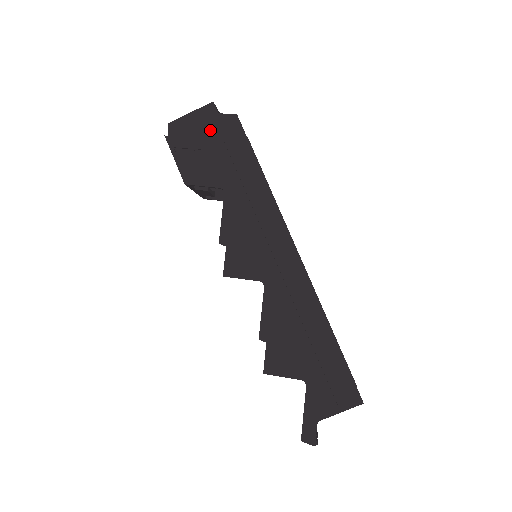
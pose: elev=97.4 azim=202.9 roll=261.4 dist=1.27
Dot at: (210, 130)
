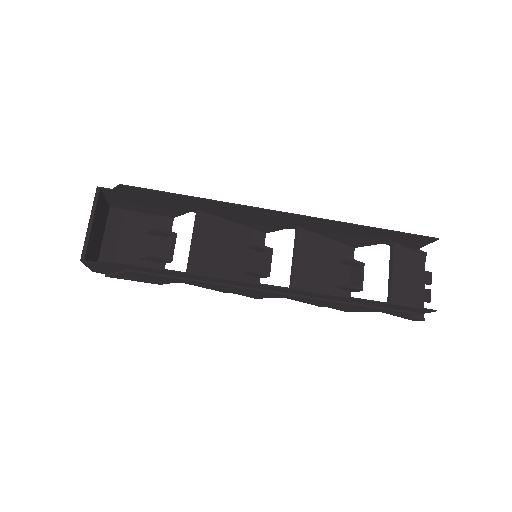
Dot at: (113, 269)
